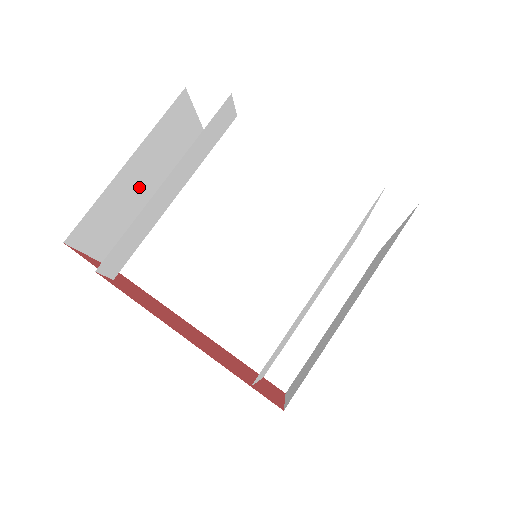
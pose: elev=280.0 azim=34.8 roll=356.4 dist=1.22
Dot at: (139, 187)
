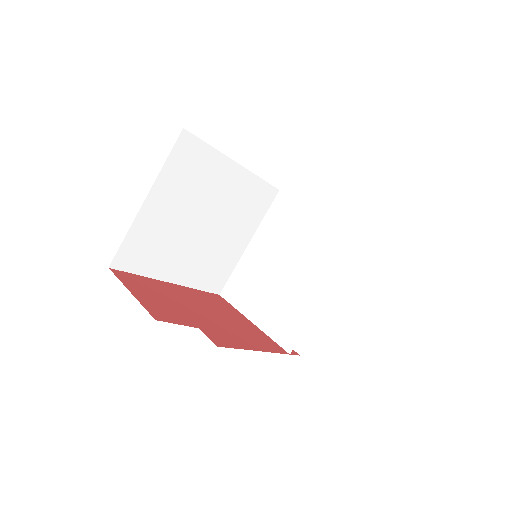
Dot at: occluded
